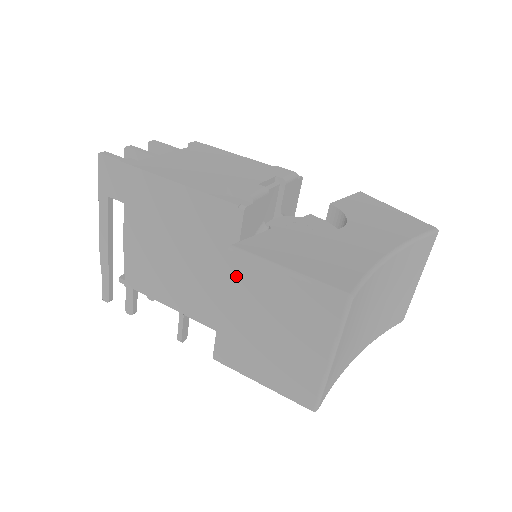
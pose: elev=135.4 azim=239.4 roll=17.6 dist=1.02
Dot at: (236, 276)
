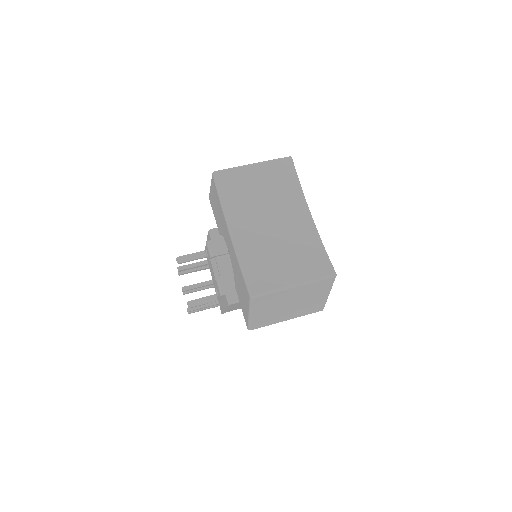
Dot at: occluded
